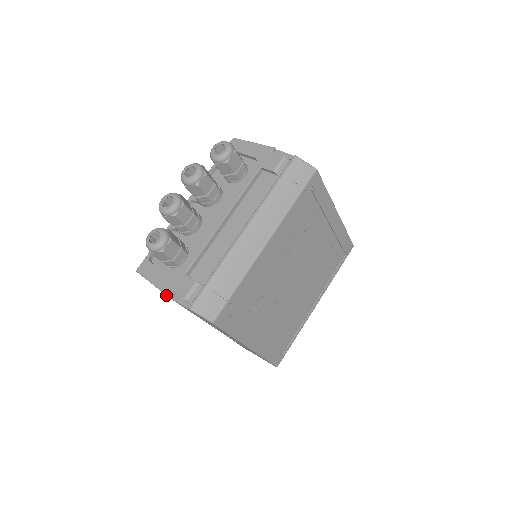
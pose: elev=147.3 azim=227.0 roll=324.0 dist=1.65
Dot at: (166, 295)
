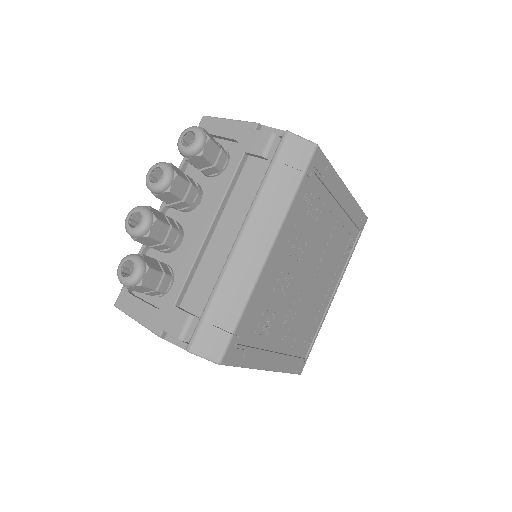
Dot at: occluded
